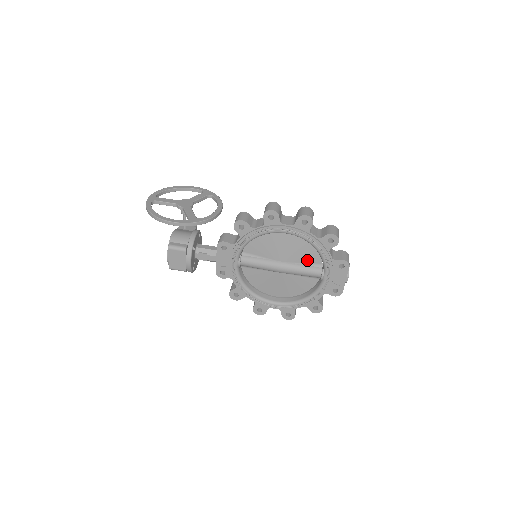
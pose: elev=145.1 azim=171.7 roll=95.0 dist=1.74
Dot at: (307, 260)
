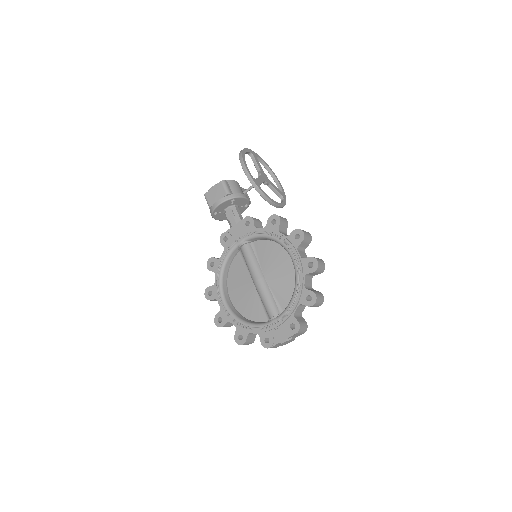
Dot at: (279, 296)
